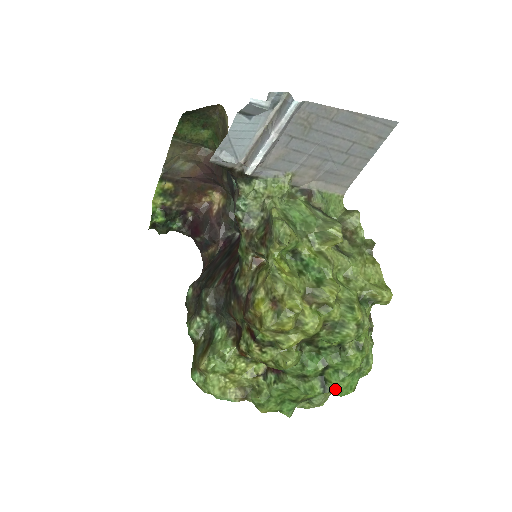
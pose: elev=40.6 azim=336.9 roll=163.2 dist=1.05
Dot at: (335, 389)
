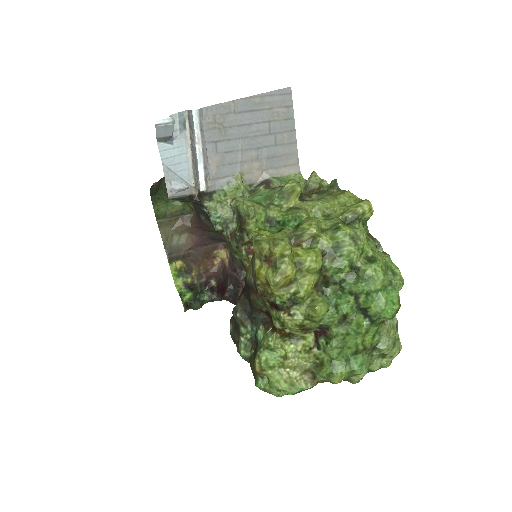
Dot at: (378, 311)
